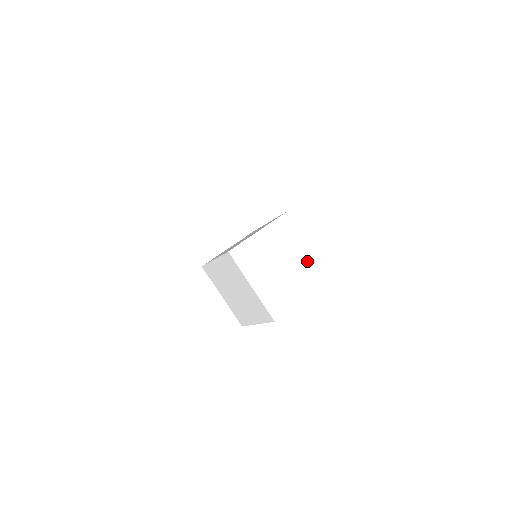
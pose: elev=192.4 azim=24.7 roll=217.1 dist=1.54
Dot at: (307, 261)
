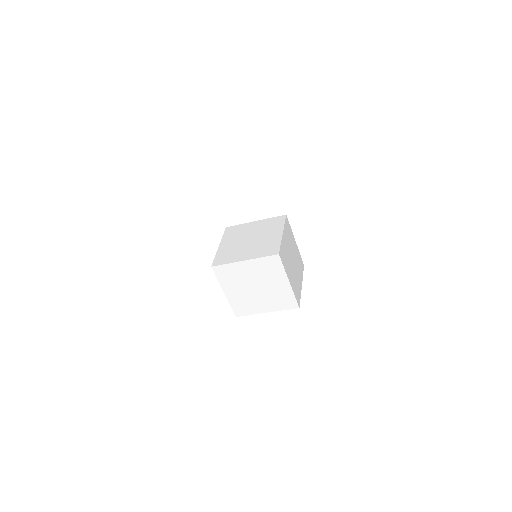
Dot at: (282, 292)
